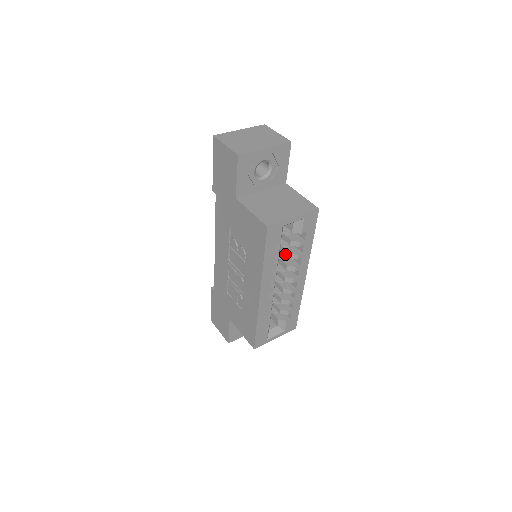
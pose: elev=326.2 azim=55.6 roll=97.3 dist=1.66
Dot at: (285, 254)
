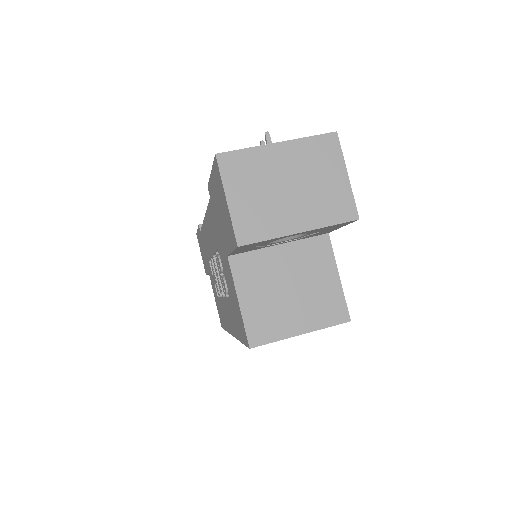
Dot at: occluded
